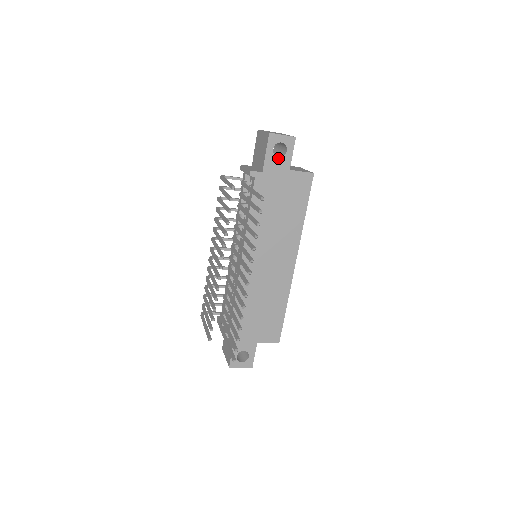
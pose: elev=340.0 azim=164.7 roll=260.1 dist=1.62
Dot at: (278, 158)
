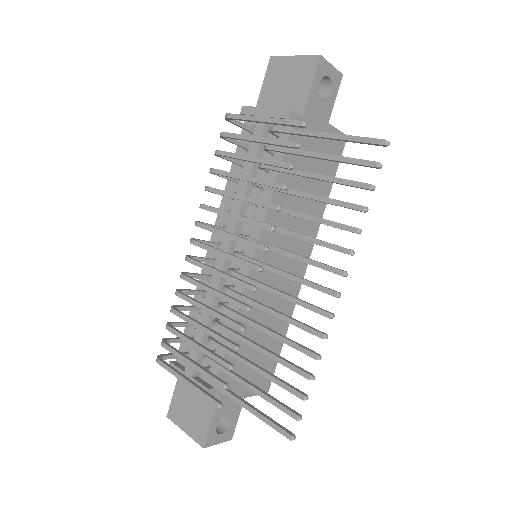
Dot at: (321, 100)
